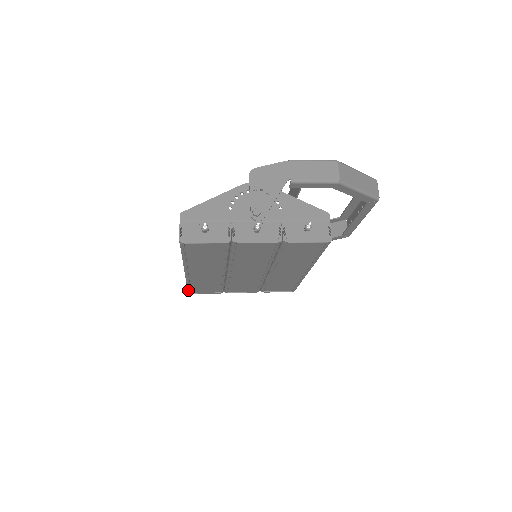
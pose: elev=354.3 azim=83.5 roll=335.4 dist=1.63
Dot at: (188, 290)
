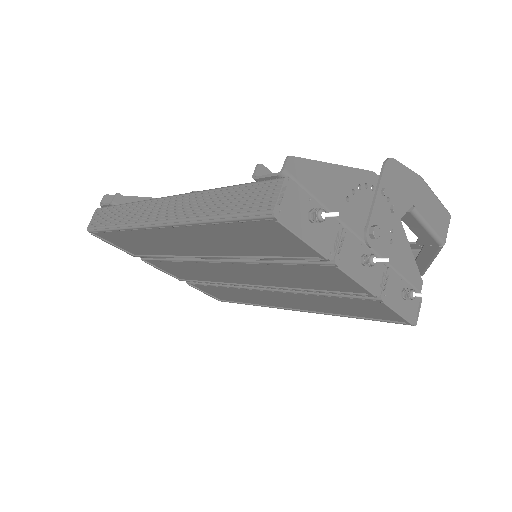
Dot at: (97, 230)
